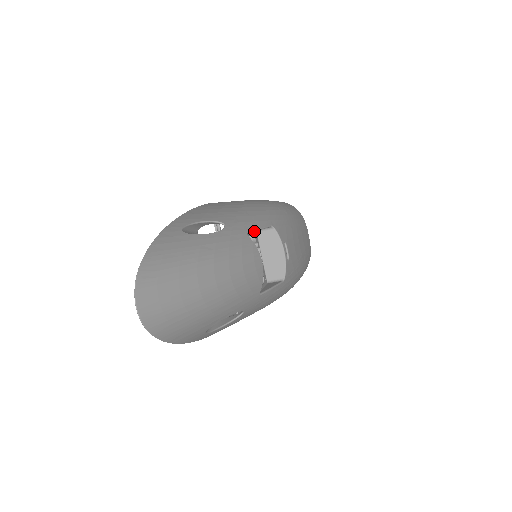
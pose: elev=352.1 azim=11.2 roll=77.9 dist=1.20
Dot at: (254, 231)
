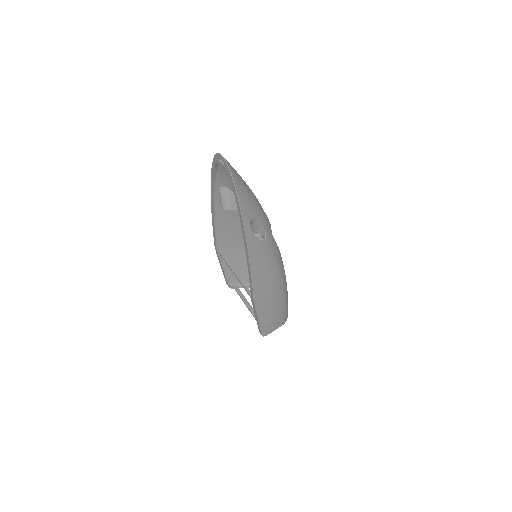
Dot at: occluded
